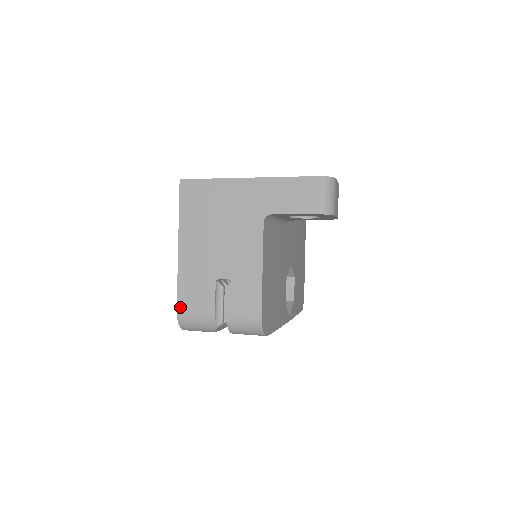
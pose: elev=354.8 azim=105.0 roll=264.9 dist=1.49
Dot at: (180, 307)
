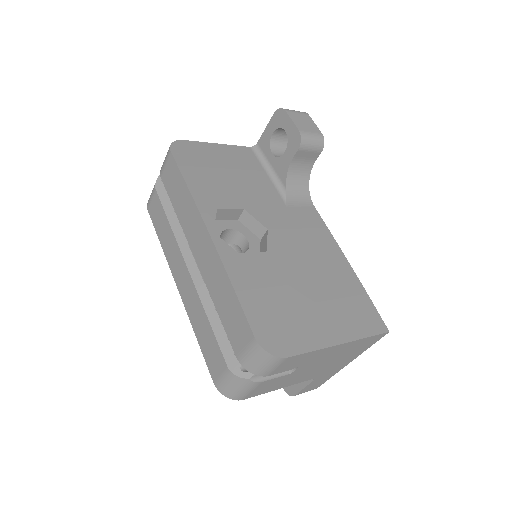
Dot at: occluded
